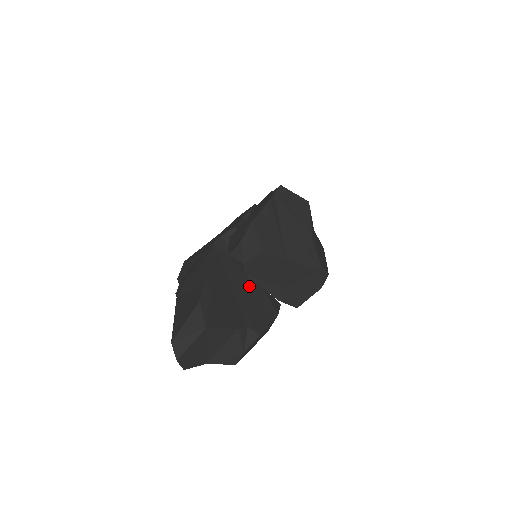
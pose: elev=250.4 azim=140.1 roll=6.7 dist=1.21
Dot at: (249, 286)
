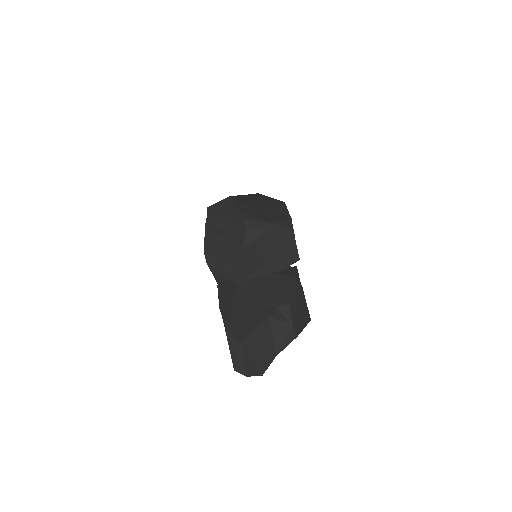
Dot at: (258, 283)
